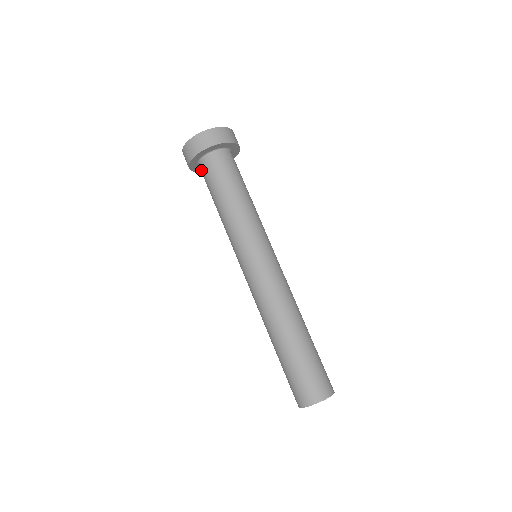
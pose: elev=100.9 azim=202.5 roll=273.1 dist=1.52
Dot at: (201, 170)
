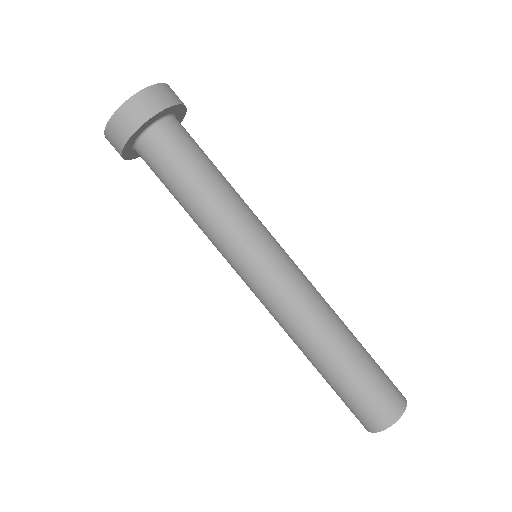
Dot at: (142, 154)
